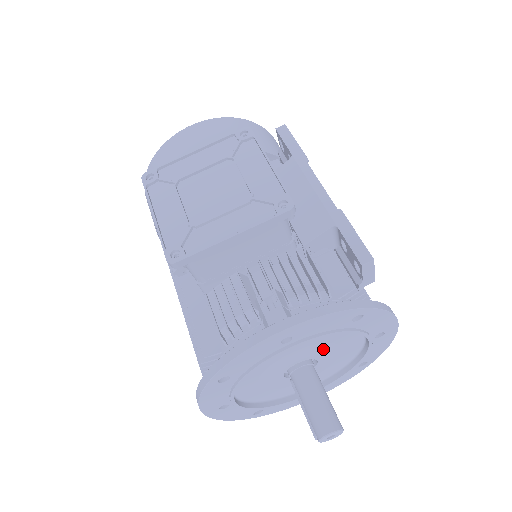
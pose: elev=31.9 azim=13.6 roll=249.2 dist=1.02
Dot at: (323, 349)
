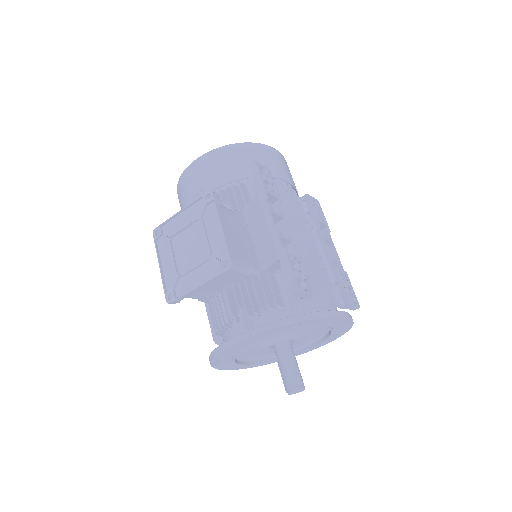
Dot at: (290, 336)
